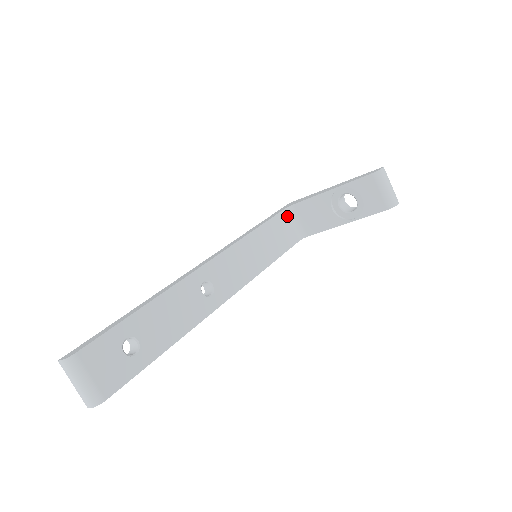
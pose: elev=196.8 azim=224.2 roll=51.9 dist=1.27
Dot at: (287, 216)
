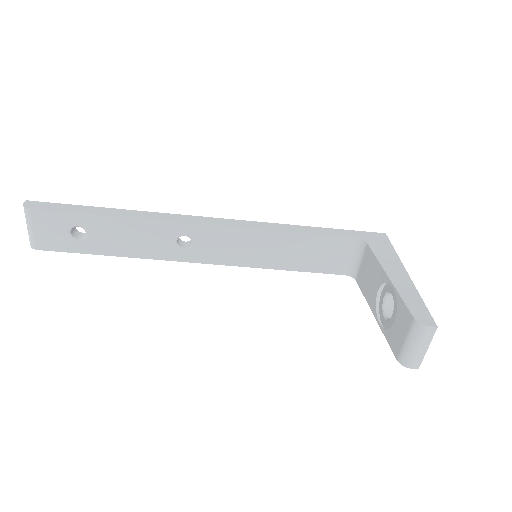
Dot at: (353, 246)
